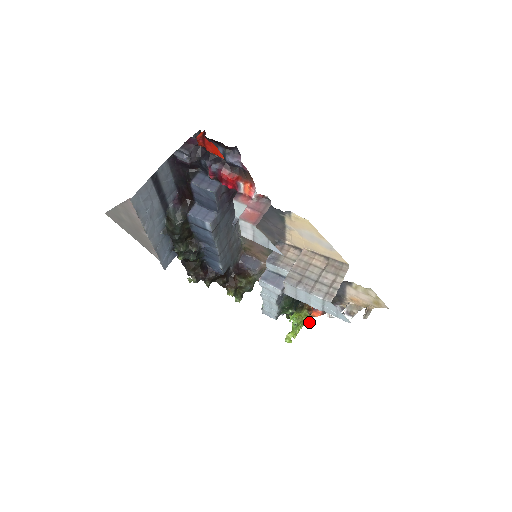
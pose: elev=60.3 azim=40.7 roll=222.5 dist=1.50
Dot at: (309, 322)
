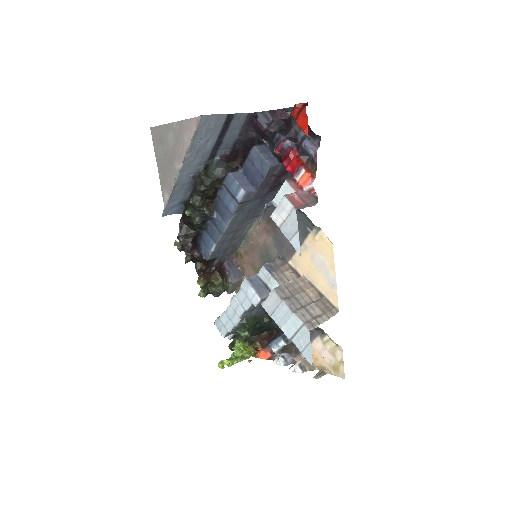
Dot at: (251, 360)
